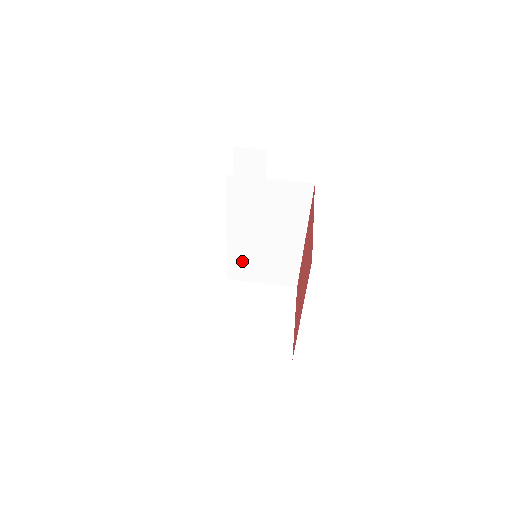
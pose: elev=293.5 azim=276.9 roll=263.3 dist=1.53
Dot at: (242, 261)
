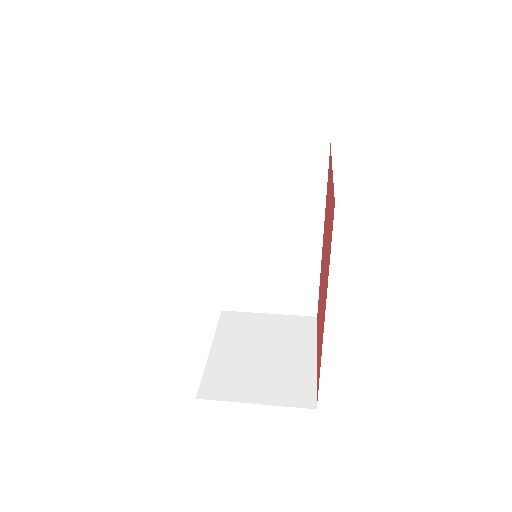
Dot at: (240, 279)
